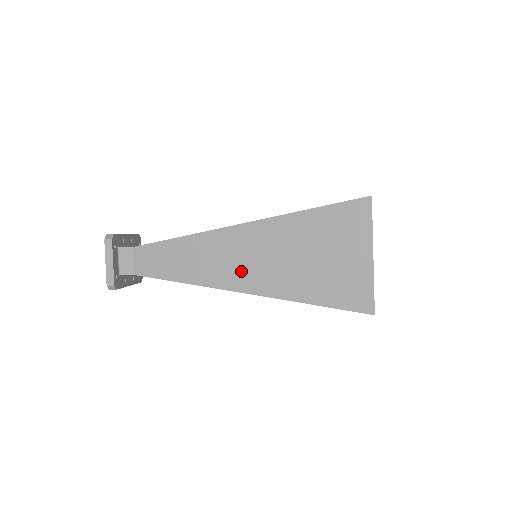
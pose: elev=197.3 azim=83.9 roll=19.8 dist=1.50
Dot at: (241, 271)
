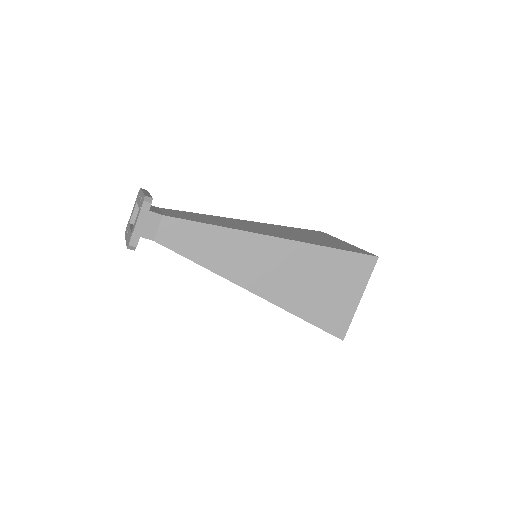
Dot at: (258, 275)
